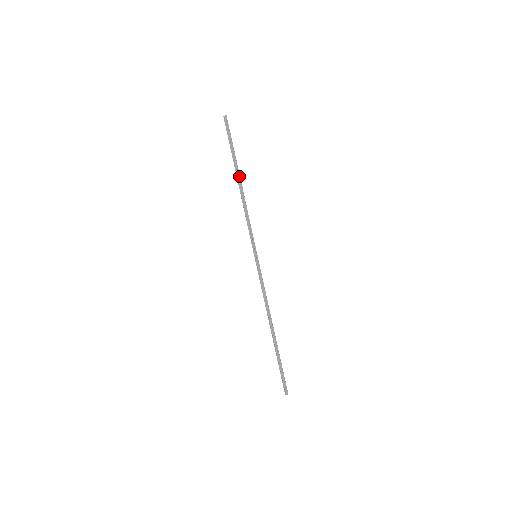
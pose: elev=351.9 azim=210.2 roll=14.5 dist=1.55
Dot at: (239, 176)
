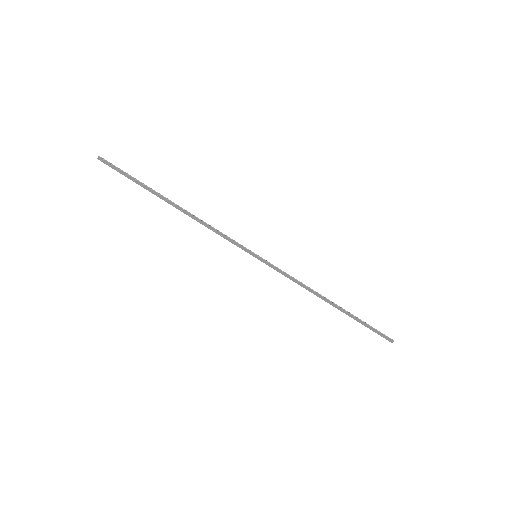
Dot at: (169, 201)
